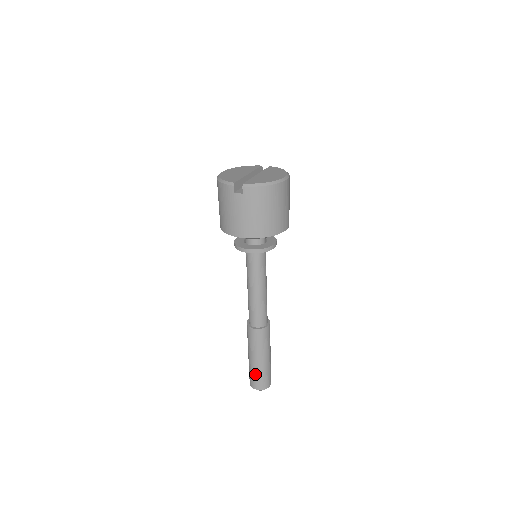
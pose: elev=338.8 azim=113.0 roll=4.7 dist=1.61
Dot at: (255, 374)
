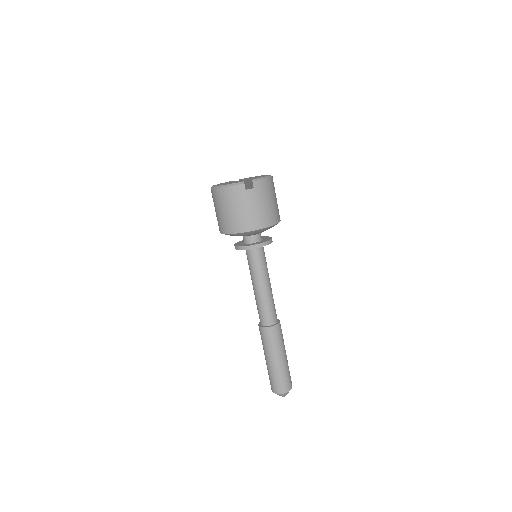
Dot at: (281, 376)
